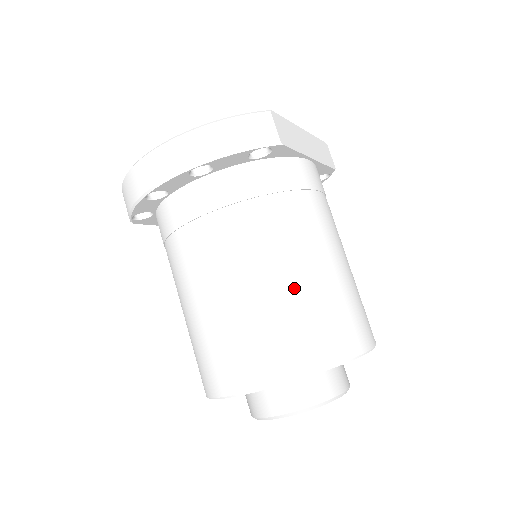
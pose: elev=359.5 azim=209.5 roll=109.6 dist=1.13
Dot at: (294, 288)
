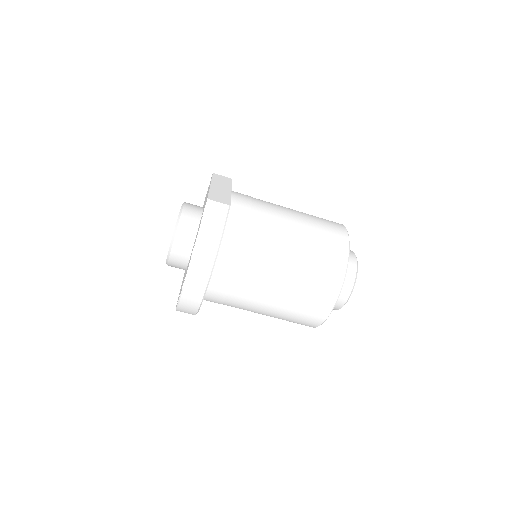
Dot at: (303, 248)
